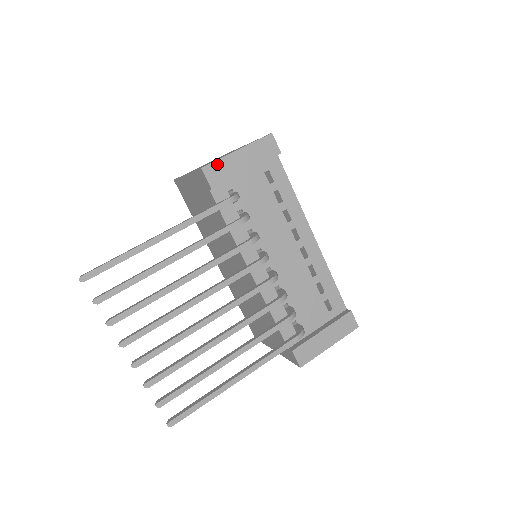
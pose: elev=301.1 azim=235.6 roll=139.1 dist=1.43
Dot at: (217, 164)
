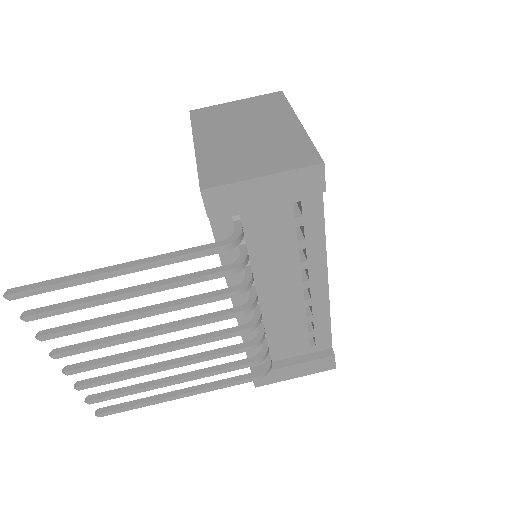
Dot at: (225, 189)
